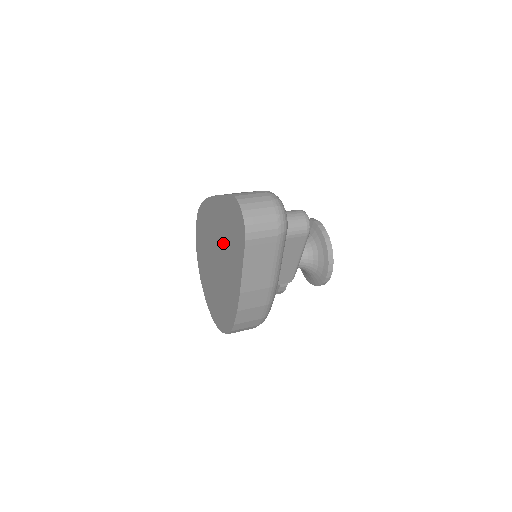
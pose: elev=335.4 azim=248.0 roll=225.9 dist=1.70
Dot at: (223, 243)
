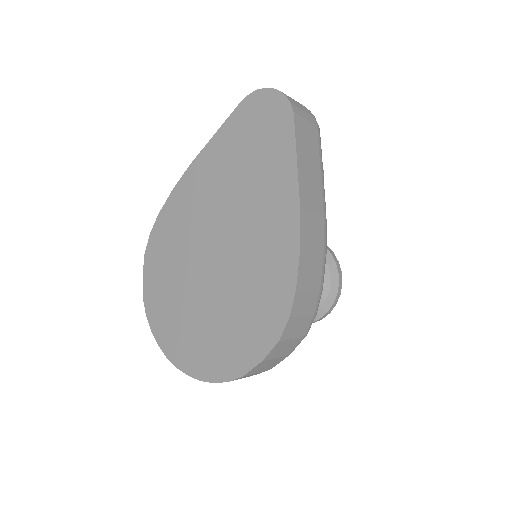
Dot at: (233, 193)
